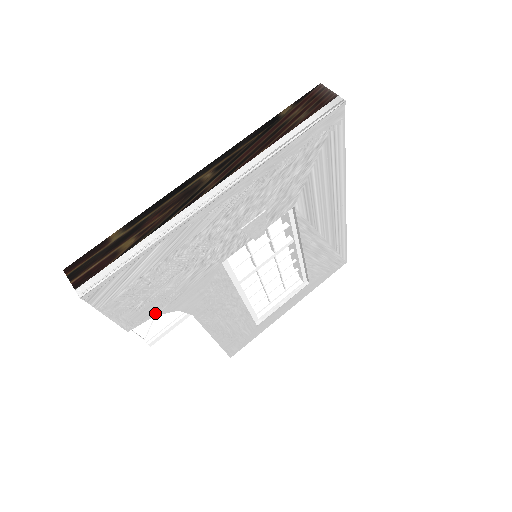
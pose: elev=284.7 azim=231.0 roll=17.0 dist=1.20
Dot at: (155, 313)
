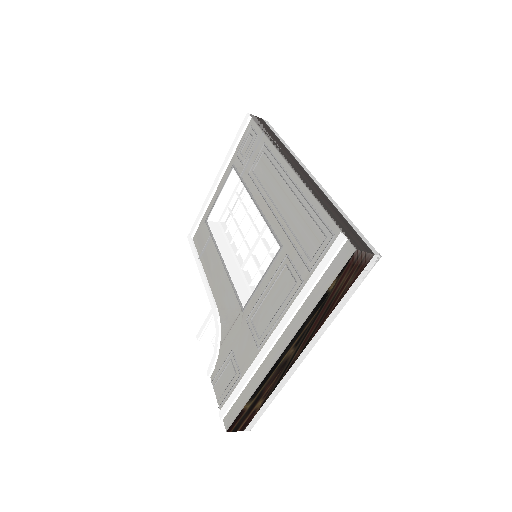
Dot at: occluded
